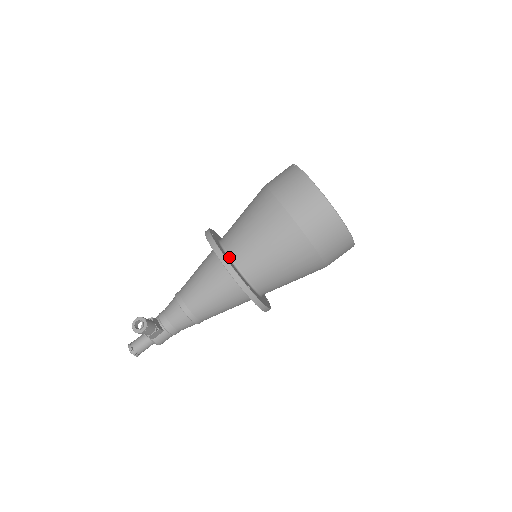
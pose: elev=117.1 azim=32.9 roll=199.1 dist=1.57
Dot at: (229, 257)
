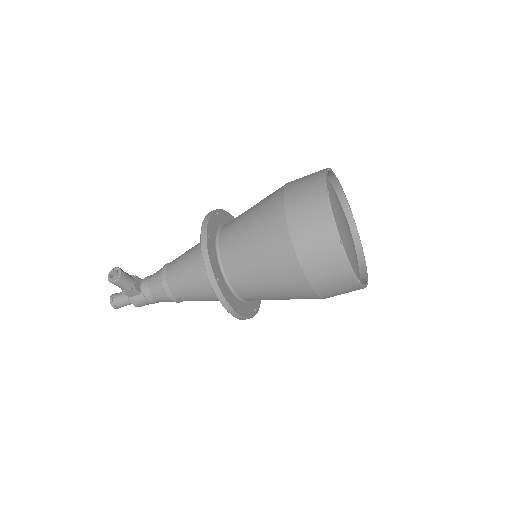
Dot at: (217, 242)
